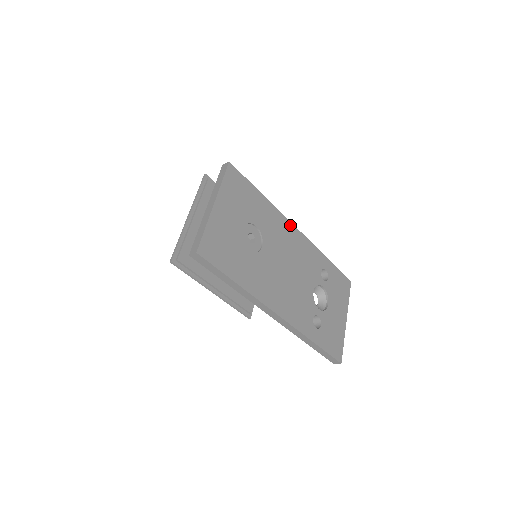
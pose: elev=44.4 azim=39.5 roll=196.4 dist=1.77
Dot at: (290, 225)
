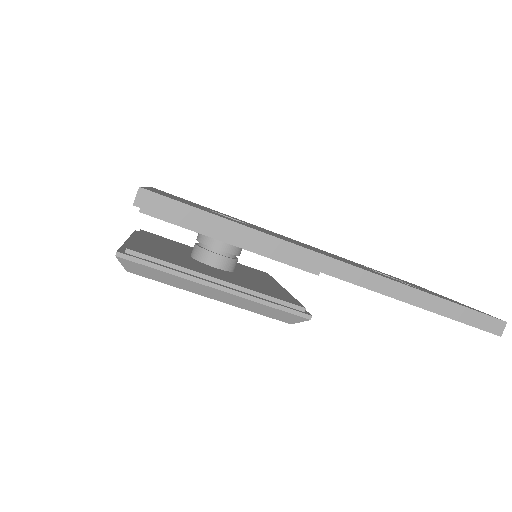
Dot at: occluded
